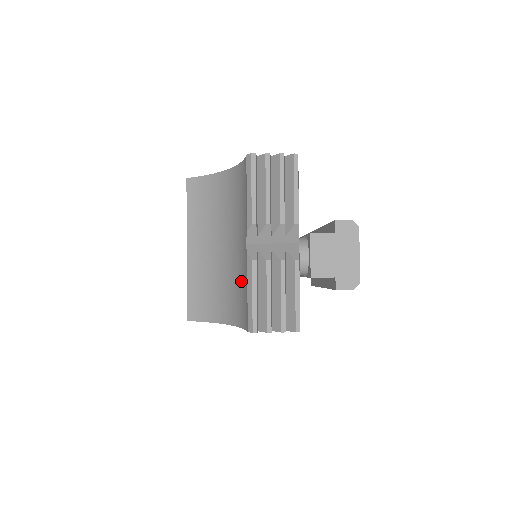
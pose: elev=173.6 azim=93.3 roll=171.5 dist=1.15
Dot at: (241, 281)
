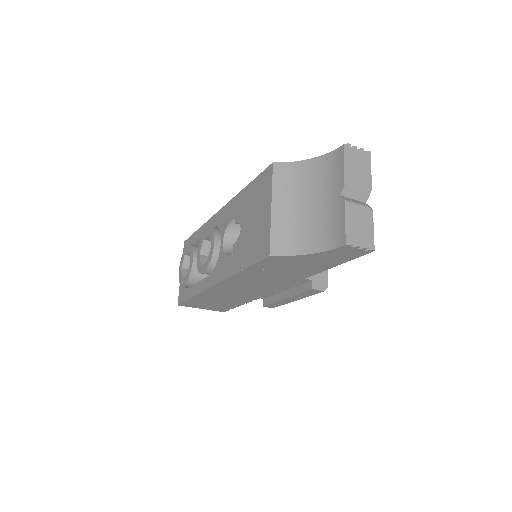
Dot at: (330, 221)
